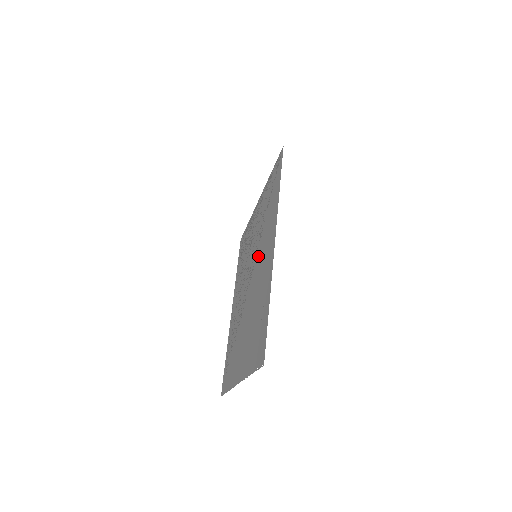
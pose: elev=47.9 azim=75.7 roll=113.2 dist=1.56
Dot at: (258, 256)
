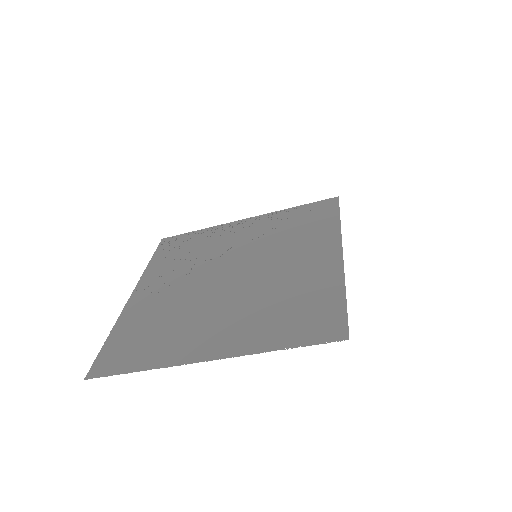
Dot at: (270, 256)
